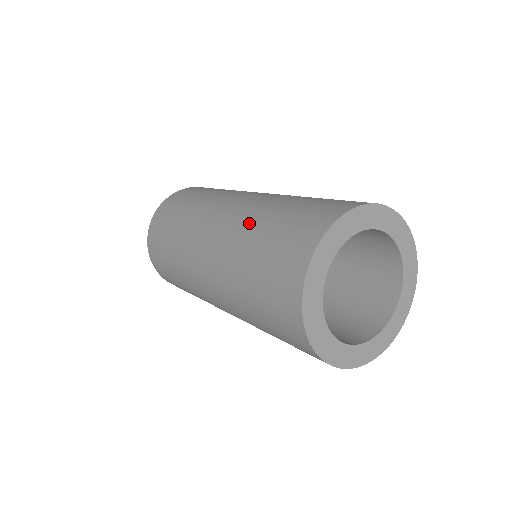
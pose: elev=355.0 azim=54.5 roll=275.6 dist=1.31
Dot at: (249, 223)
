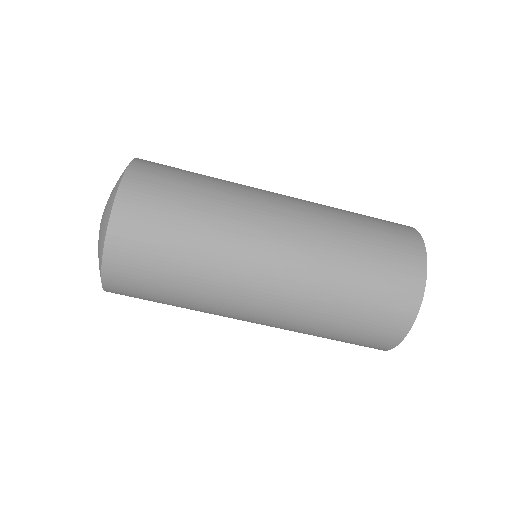
Dot at: (335, 236)
